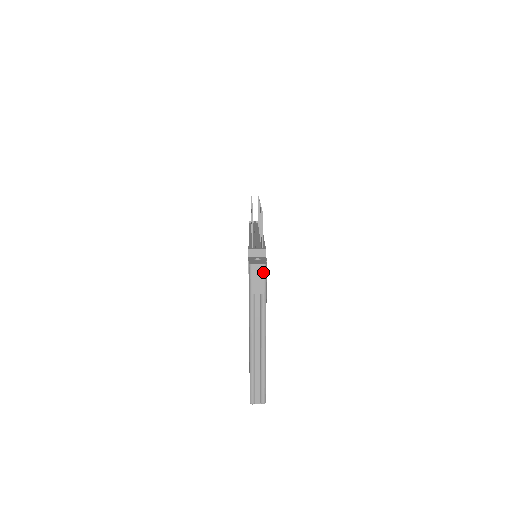
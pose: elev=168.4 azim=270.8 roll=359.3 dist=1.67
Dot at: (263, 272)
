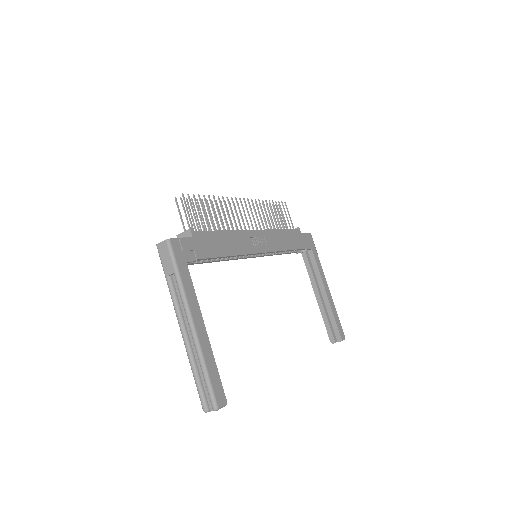
Dot at: (167, 248)
